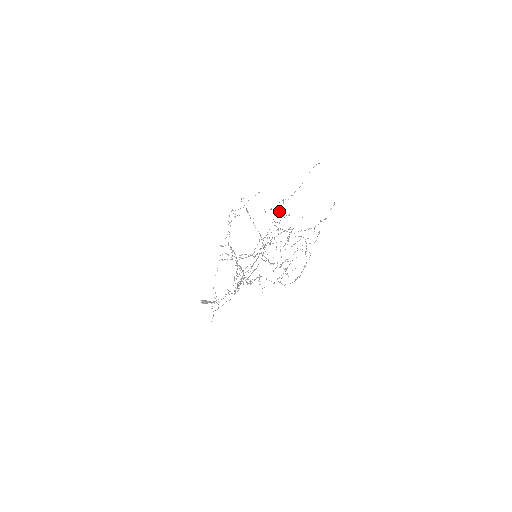
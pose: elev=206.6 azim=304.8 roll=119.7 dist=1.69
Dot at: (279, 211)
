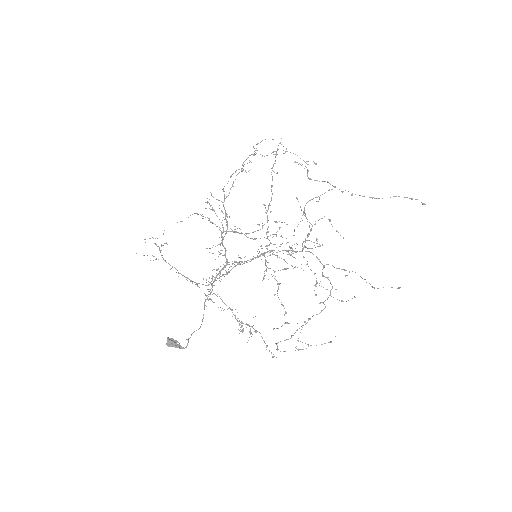
Dot at: occluded
